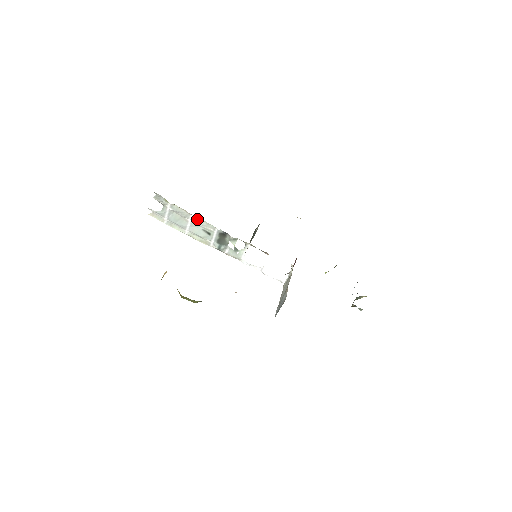
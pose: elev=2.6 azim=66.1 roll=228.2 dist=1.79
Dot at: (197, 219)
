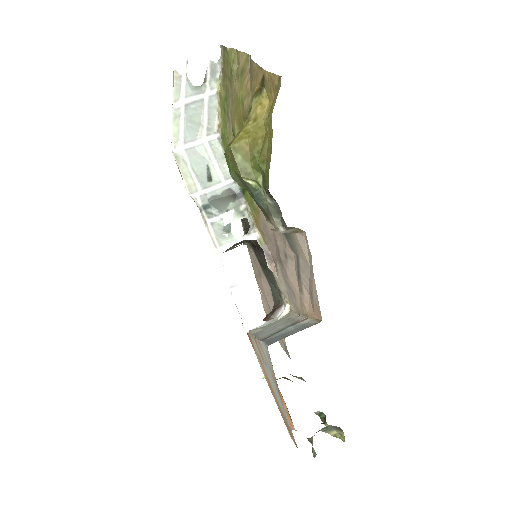
Dot at: (216, 147)
